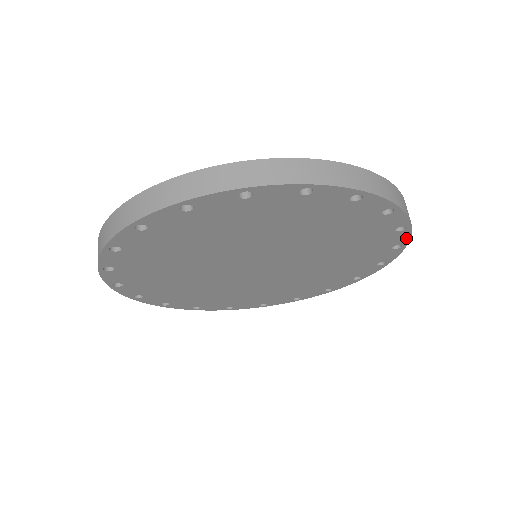
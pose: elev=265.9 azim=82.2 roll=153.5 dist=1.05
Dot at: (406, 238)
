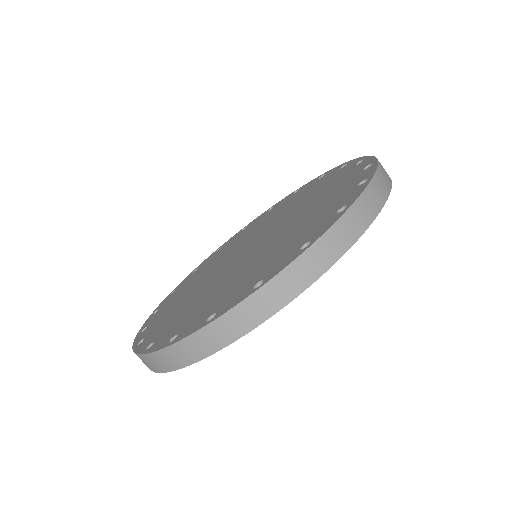
Dot at: occluded
